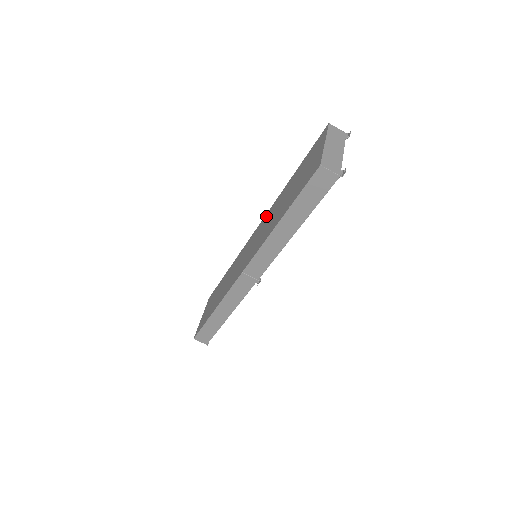
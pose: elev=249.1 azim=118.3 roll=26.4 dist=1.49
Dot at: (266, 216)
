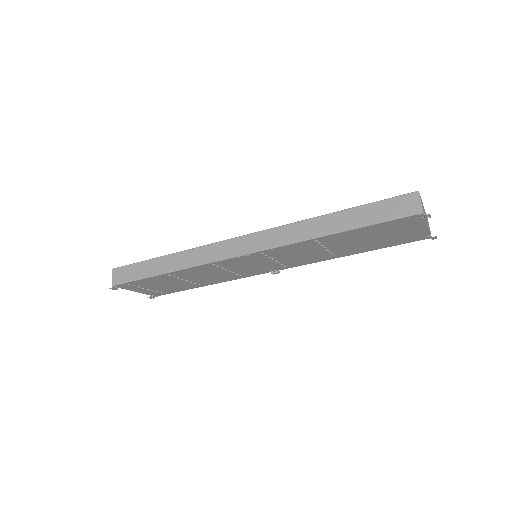
Dot at: occluded
